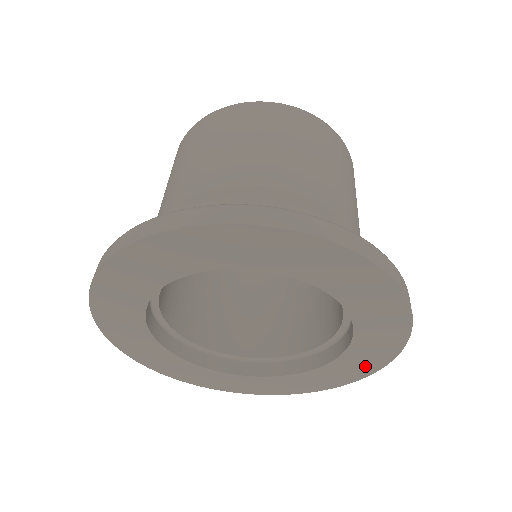
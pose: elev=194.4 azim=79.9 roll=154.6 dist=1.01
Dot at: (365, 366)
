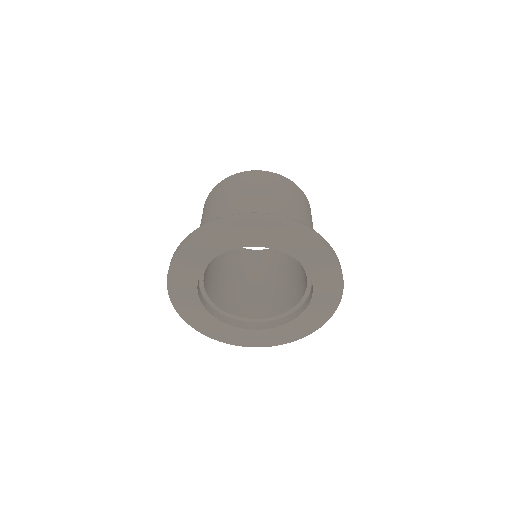
Dot at: (332, 297)
